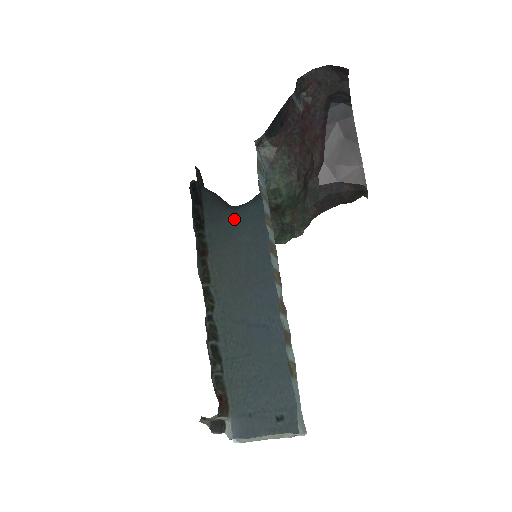
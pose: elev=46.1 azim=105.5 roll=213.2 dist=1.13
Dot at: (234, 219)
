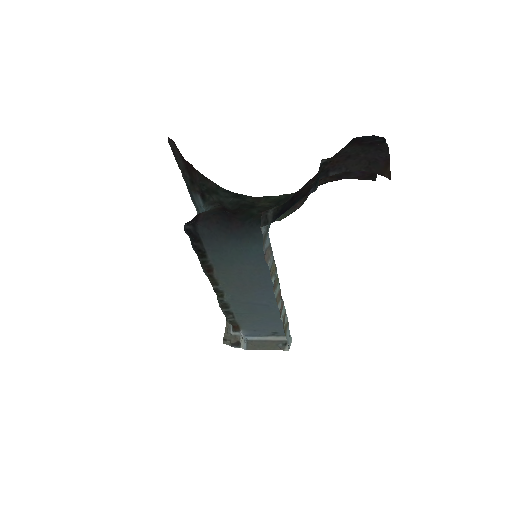
Dot at: (236, 252)
